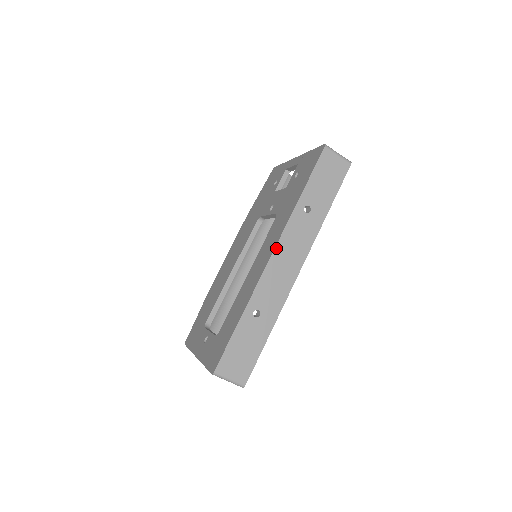
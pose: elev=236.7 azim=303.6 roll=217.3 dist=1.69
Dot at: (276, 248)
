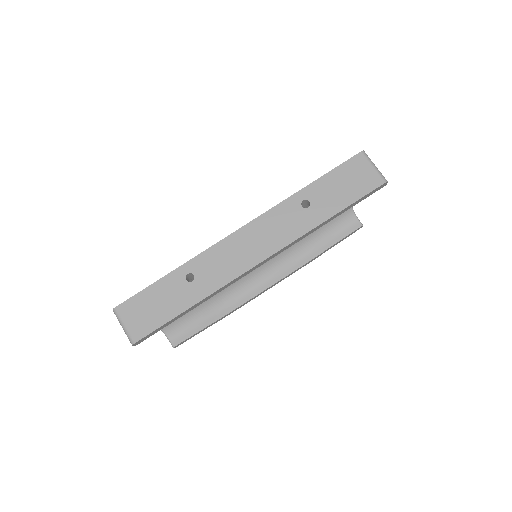
Dot at: (248, 224)
